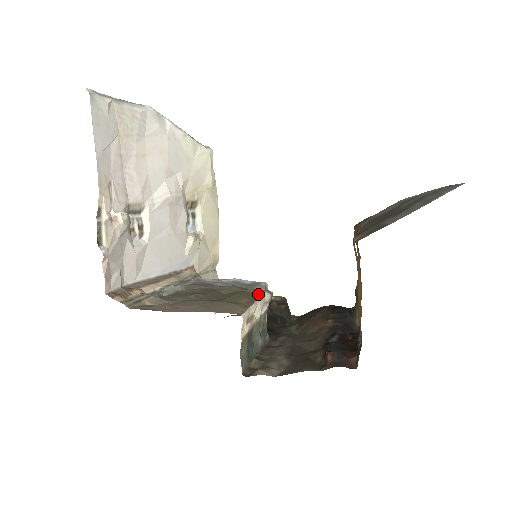
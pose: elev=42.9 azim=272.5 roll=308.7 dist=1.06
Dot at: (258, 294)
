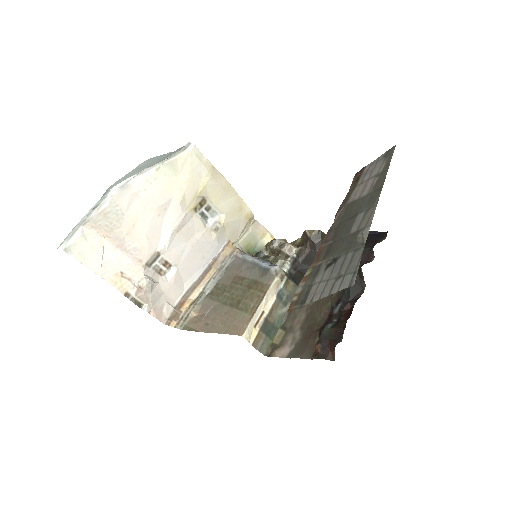
Dot at: (267, 287)
